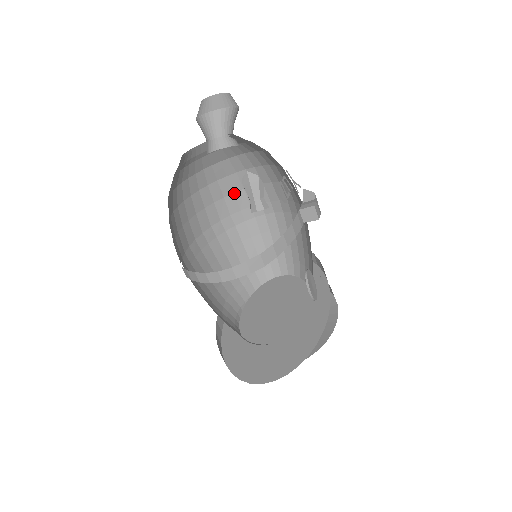
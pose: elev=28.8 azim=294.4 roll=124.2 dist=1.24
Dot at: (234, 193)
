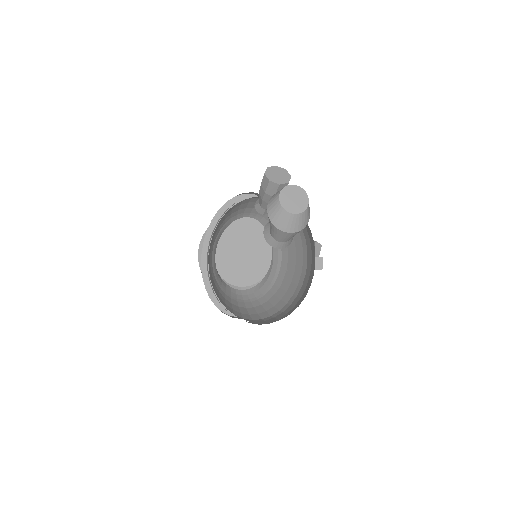
Dot at: occluded
